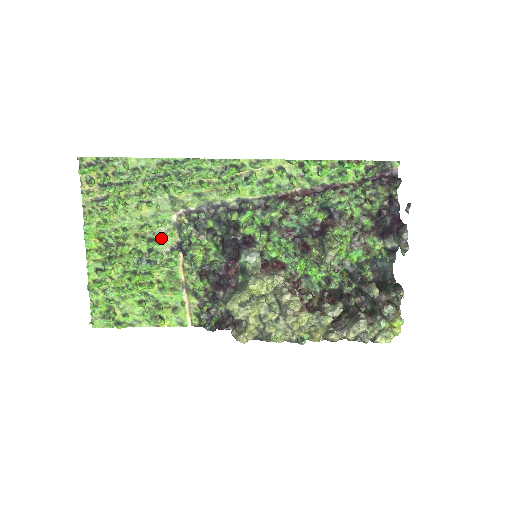
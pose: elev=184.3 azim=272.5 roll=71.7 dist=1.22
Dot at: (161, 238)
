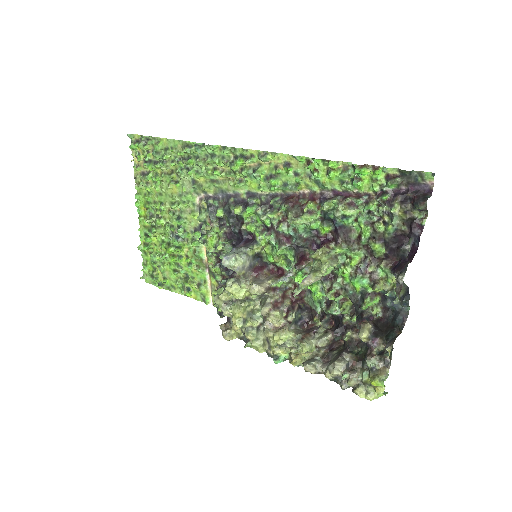
Dot at: (187, 218)
